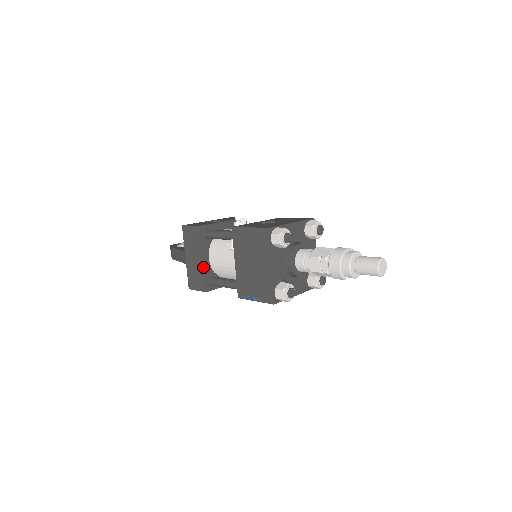
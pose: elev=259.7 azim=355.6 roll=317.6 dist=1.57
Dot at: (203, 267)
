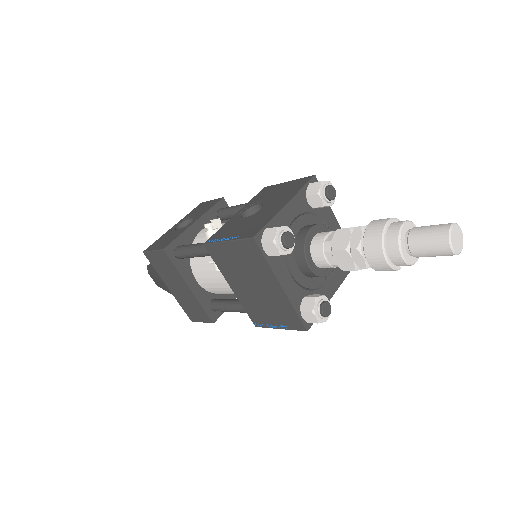
Dot at: (194, 296)
